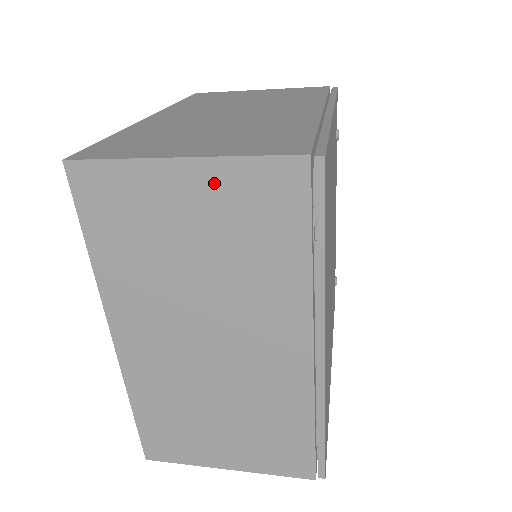
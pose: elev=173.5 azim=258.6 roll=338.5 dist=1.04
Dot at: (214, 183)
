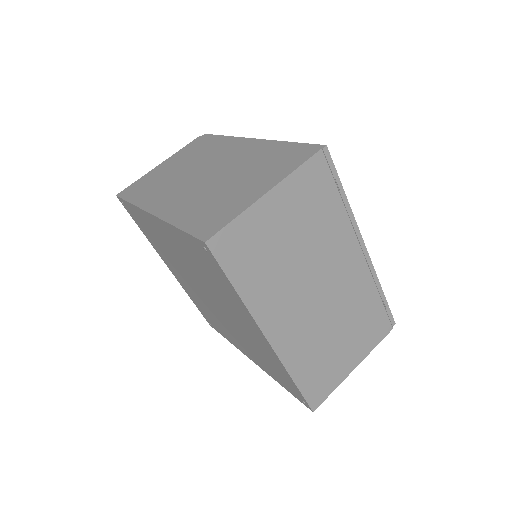
Dot at: (287, 195)
